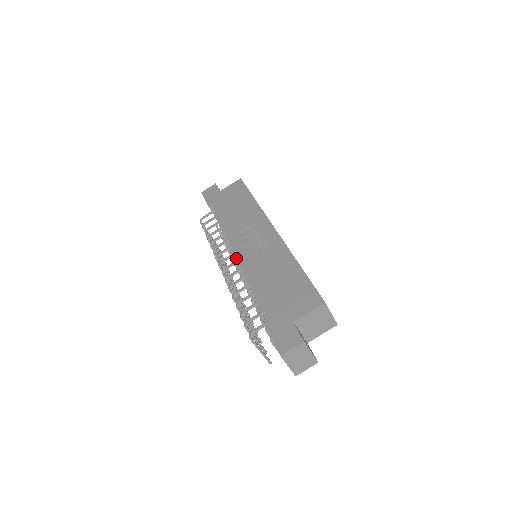
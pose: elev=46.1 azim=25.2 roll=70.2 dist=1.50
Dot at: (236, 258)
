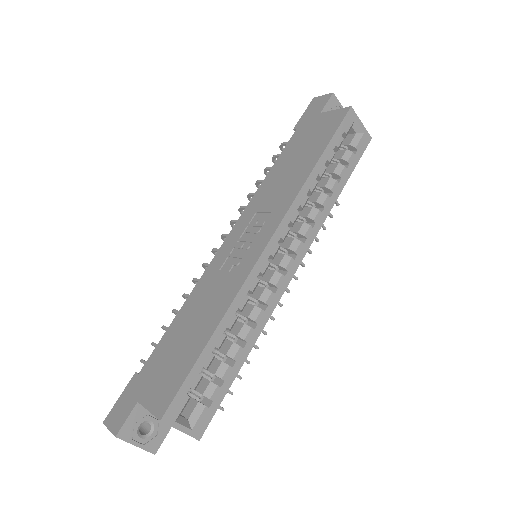
Dot at: occluded
